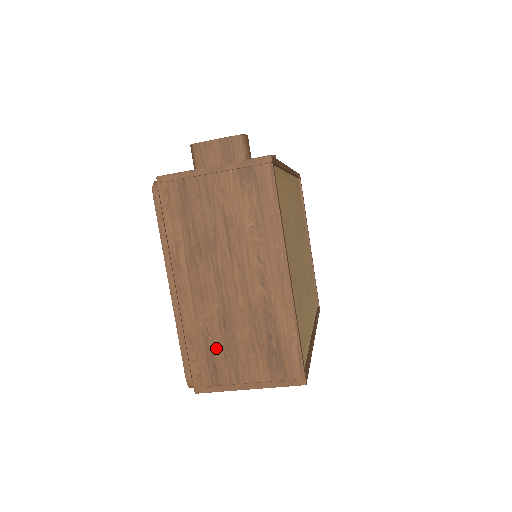
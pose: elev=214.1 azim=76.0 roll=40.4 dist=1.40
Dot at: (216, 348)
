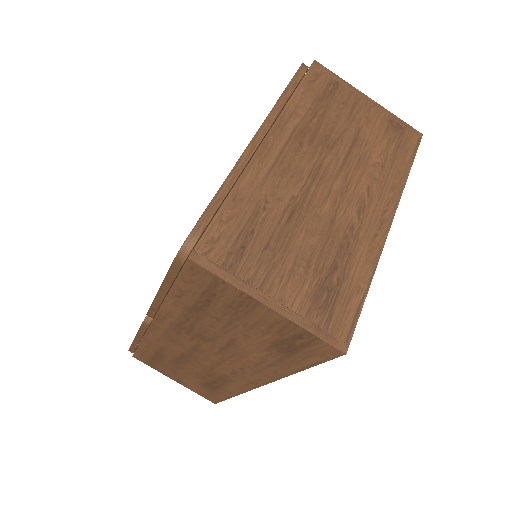
Dot at: (262, 229)
